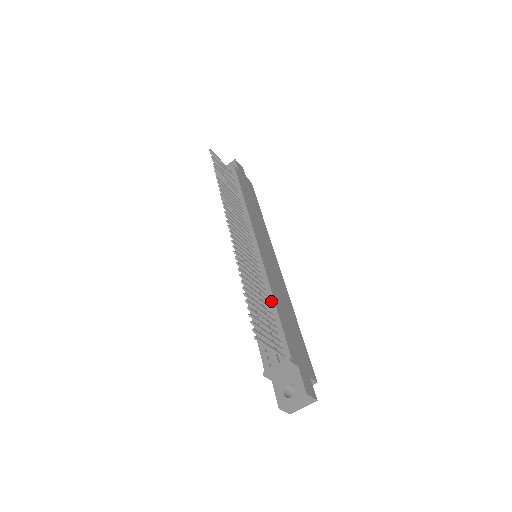
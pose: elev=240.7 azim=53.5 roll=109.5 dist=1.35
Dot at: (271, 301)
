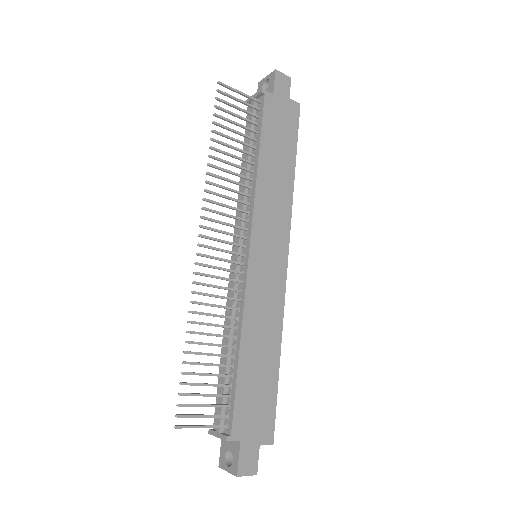
Dot at: (237, 348)
